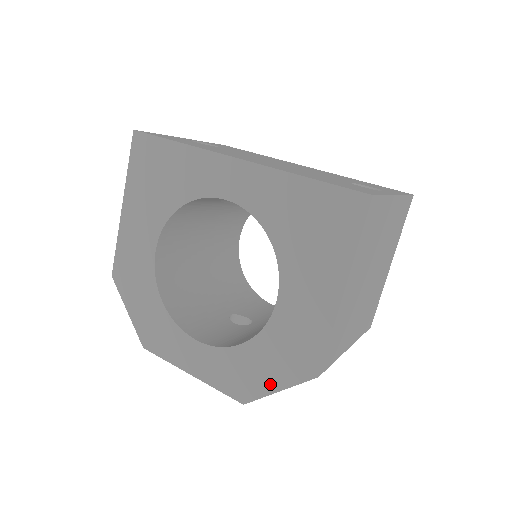
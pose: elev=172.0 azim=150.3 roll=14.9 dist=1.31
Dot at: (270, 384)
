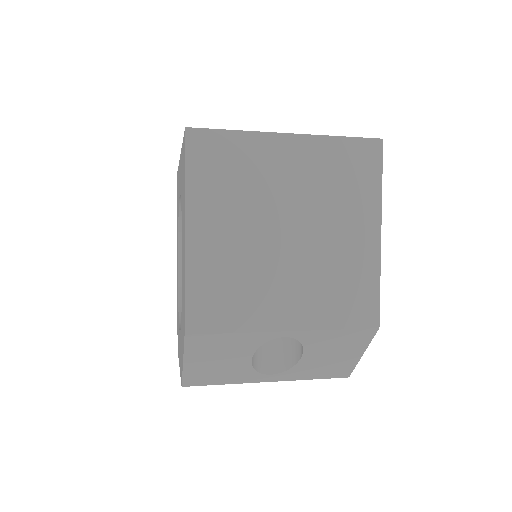
Dot at: (182, 356)
